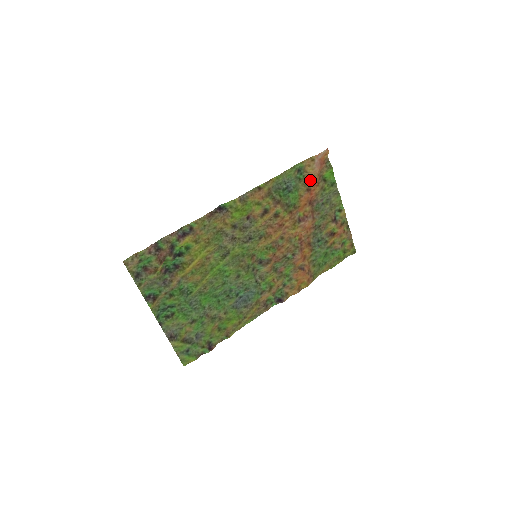
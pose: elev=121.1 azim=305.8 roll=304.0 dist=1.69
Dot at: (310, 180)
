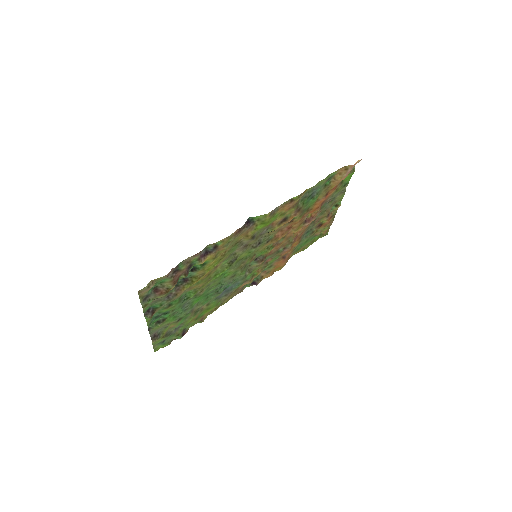
Dot at: (333, 186)
